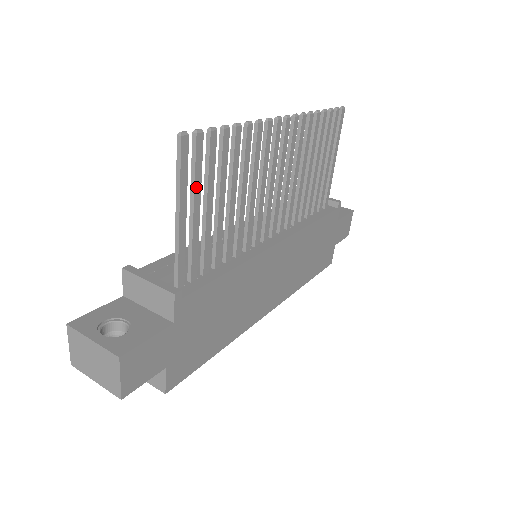
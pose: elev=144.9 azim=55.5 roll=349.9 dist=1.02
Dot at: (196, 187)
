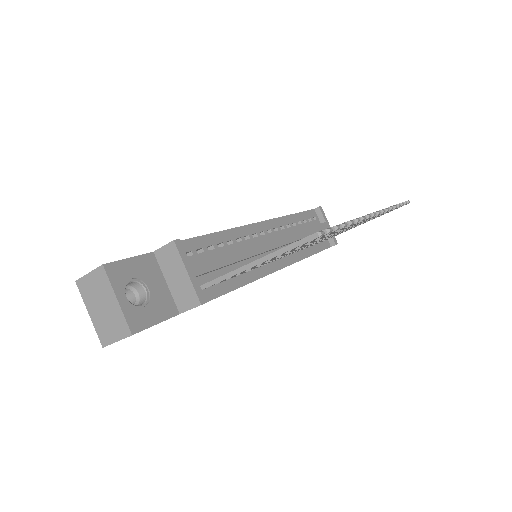
Dot at: (286, 252)
